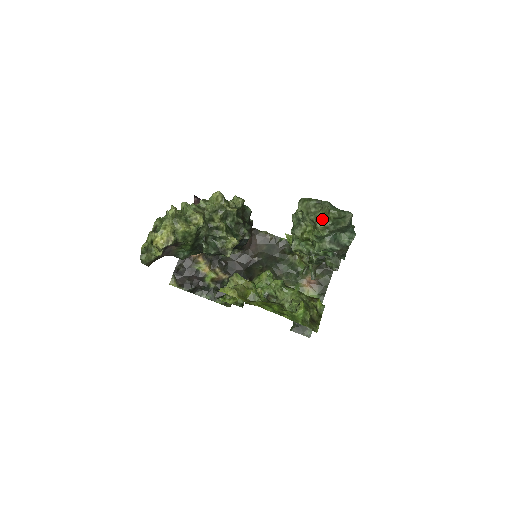
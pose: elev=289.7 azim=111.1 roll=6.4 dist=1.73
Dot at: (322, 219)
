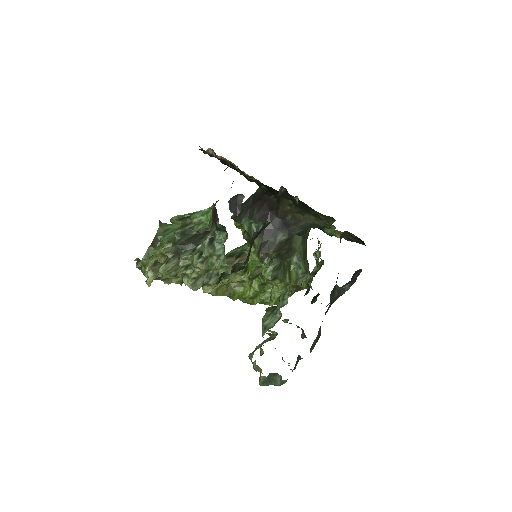
Dot at: (259, 371)
